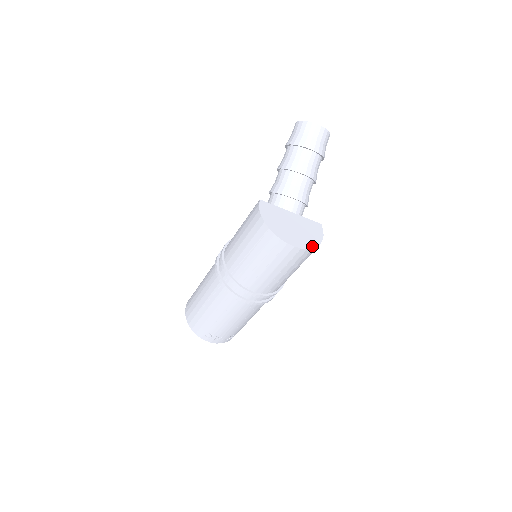
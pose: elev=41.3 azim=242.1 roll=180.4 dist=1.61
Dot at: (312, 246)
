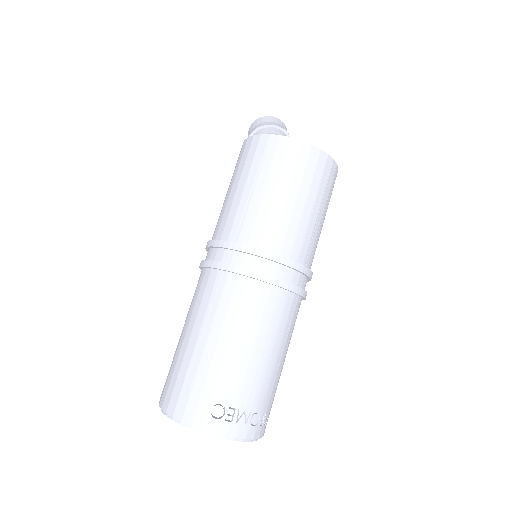
Dot at: (331, 160)
